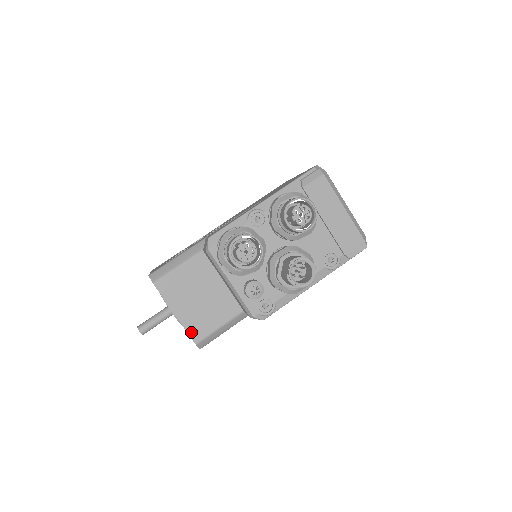
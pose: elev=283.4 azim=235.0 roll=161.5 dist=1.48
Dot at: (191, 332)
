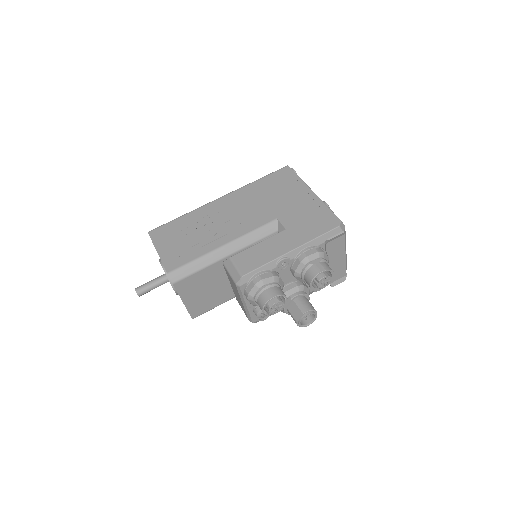
Dot at: (192, 312)
